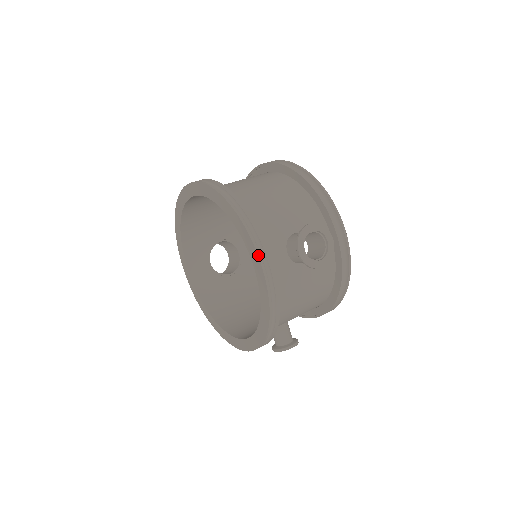
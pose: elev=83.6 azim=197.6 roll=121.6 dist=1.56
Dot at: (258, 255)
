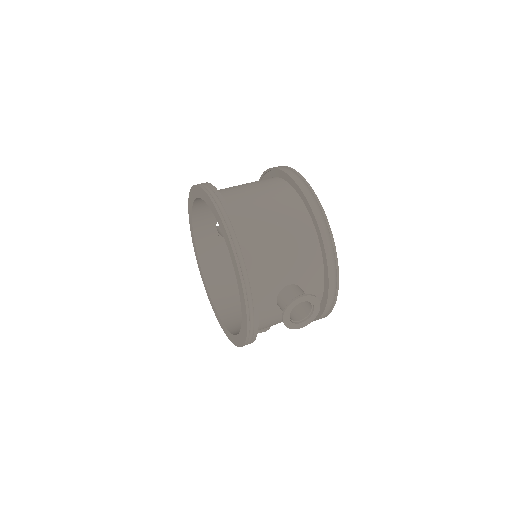
Dot at: (246, 311)
